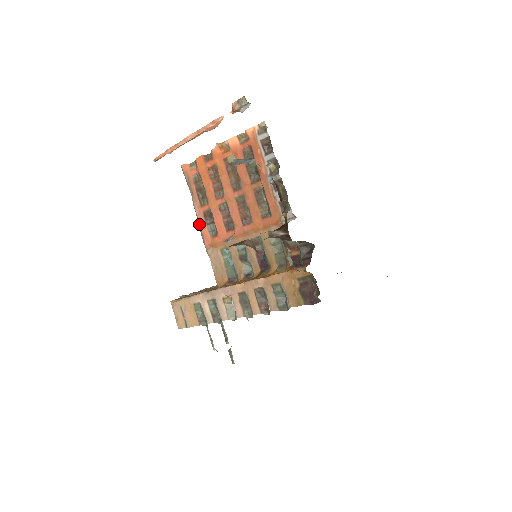
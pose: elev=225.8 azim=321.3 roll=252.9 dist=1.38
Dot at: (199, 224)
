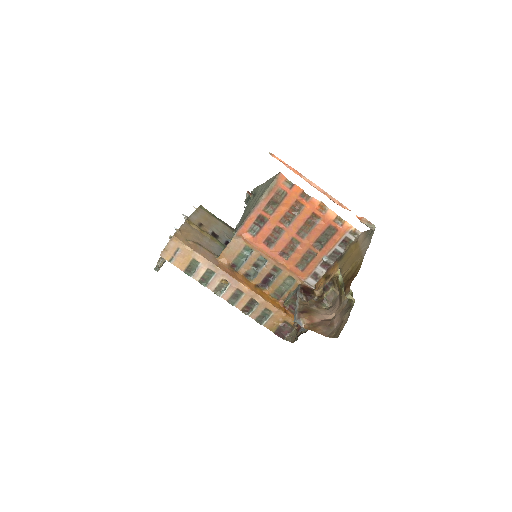
Dot at: (249, 216)
